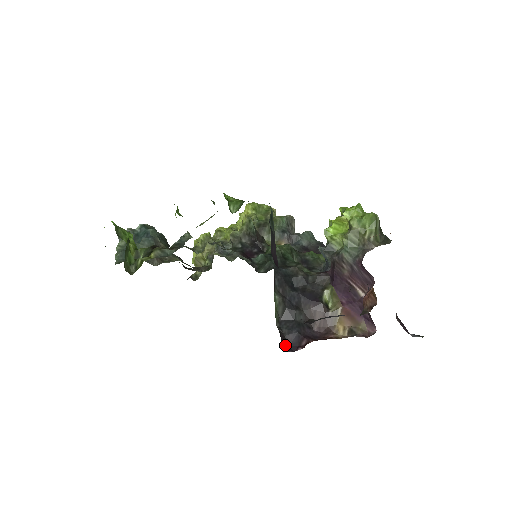
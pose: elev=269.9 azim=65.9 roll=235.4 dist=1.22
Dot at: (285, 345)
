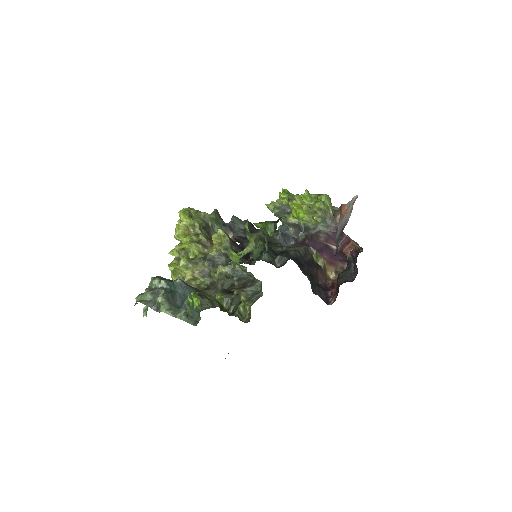
Dot at: (325, 302)
